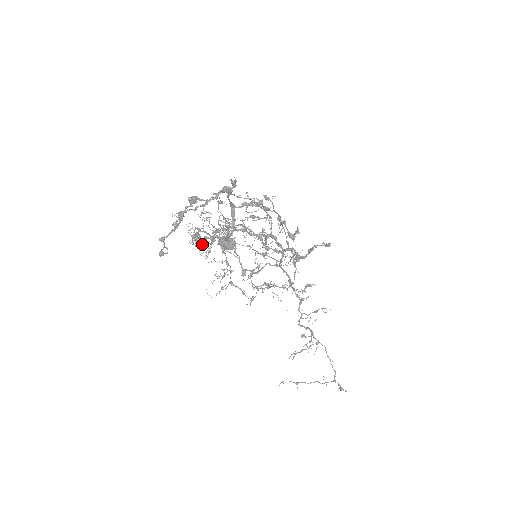
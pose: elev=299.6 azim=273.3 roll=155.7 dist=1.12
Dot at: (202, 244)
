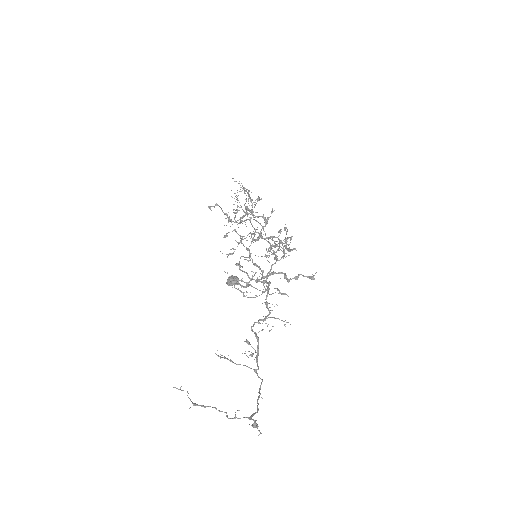
Dot at: (236, 212)
